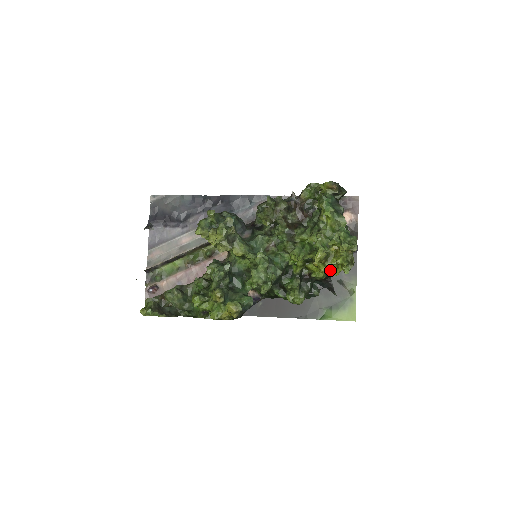
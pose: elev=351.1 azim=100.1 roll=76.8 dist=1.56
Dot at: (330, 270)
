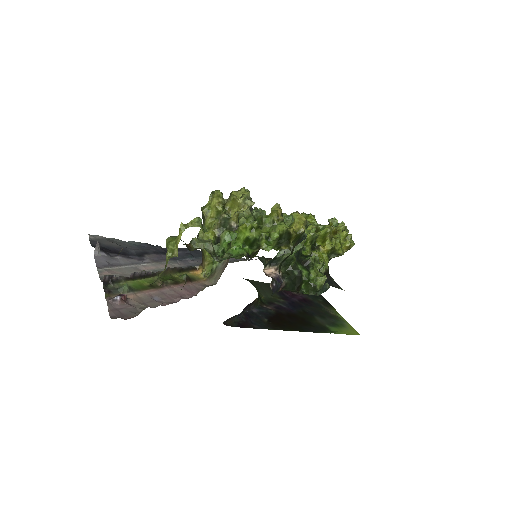
Dot at: (337, 249)
